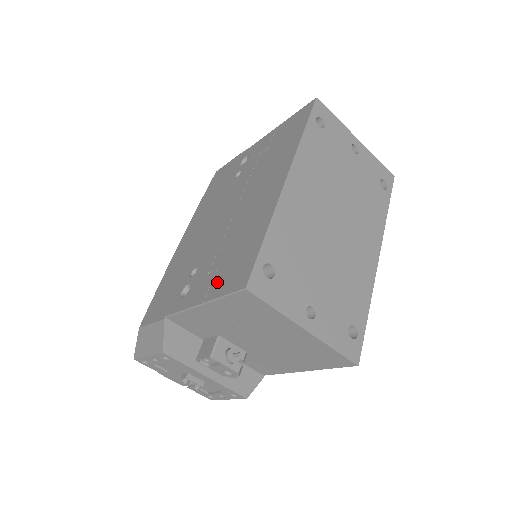
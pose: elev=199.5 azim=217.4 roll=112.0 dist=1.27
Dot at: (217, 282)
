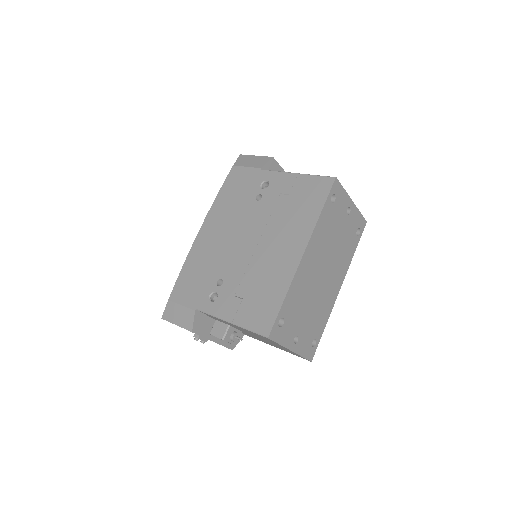
Dot at: (244, 313)
